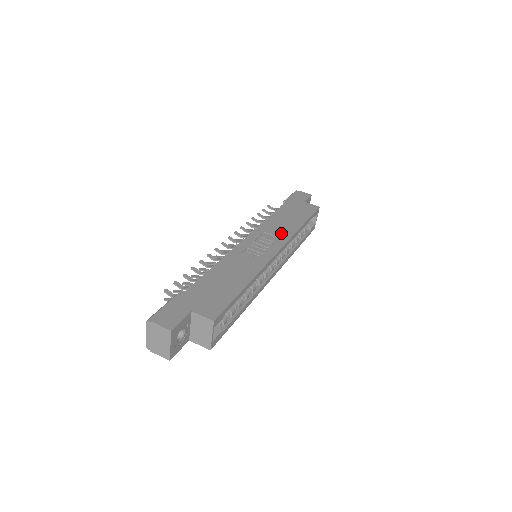
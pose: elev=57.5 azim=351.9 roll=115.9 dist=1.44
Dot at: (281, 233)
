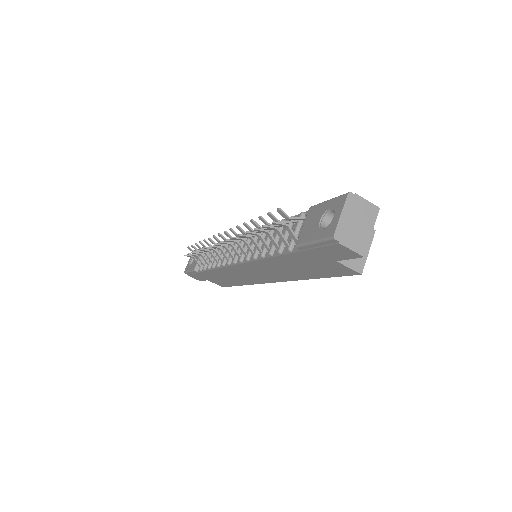
Dot at: occluded
